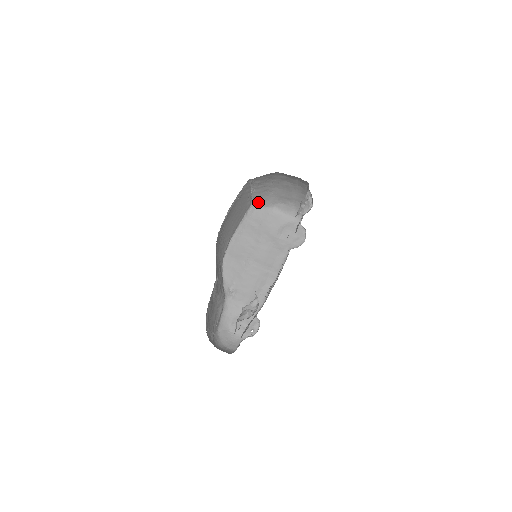
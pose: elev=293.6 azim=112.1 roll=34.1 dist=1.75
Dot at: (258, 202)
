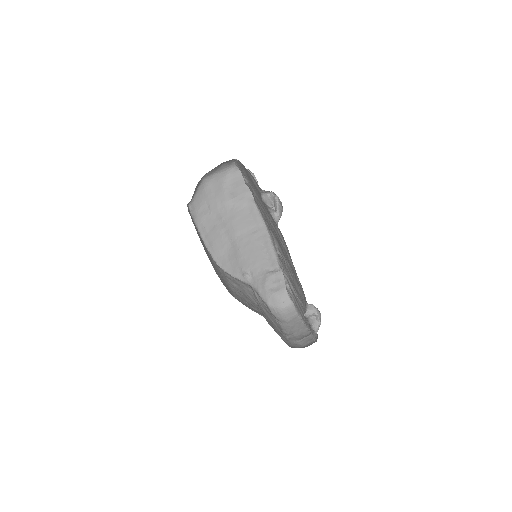
Dot at: occluded
